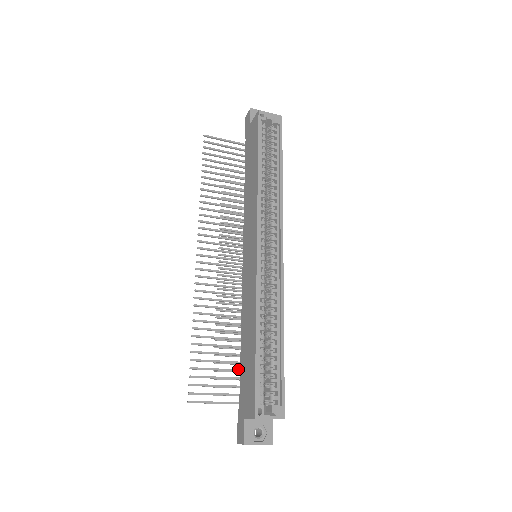
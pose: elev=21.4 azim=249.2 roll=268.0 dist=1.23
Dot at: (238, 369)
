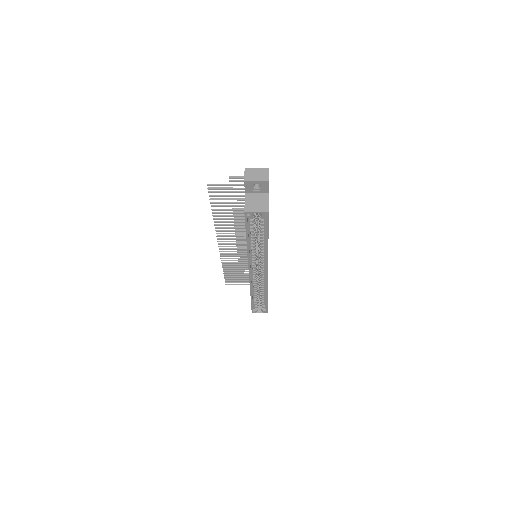
Dot at: occluded
